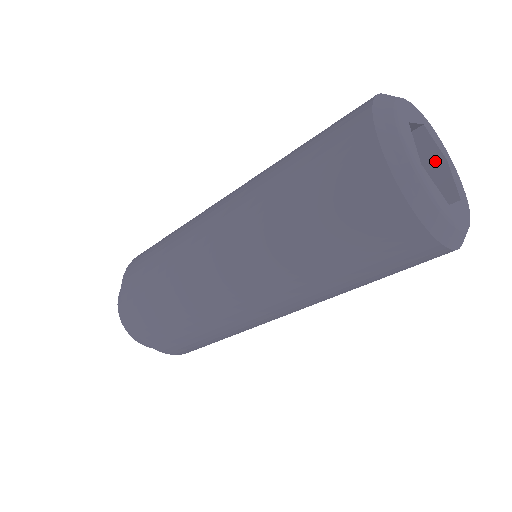
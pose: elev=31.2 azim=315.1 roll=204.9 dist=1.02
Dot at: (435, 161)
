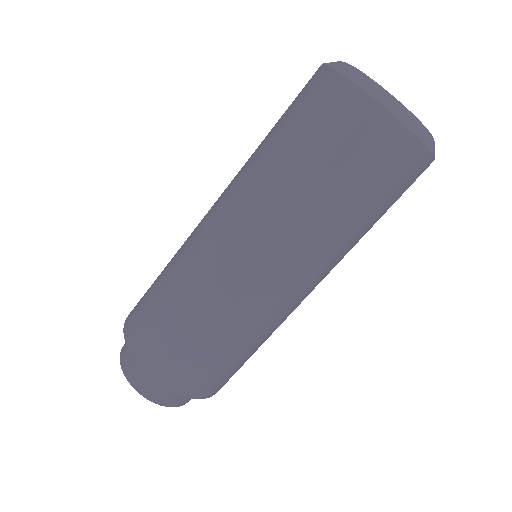
Dot at: occluded
